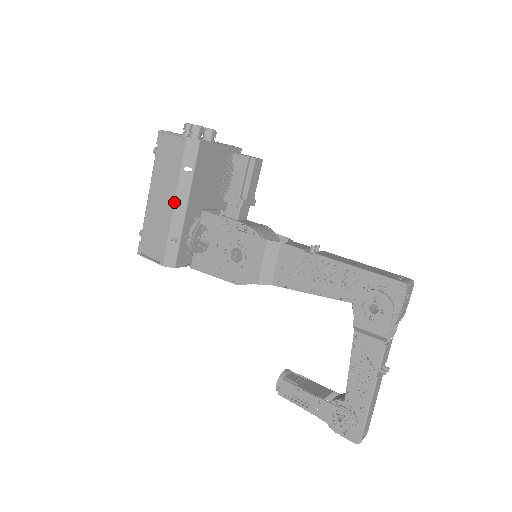
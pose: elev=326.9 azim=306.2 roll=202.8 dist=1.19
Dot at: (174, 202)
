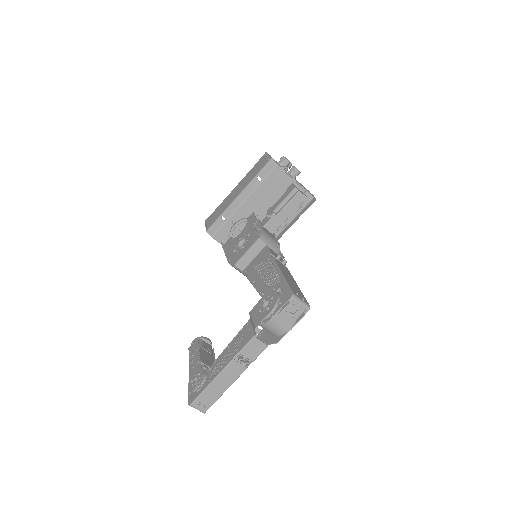
Dot at: (239, 194)
